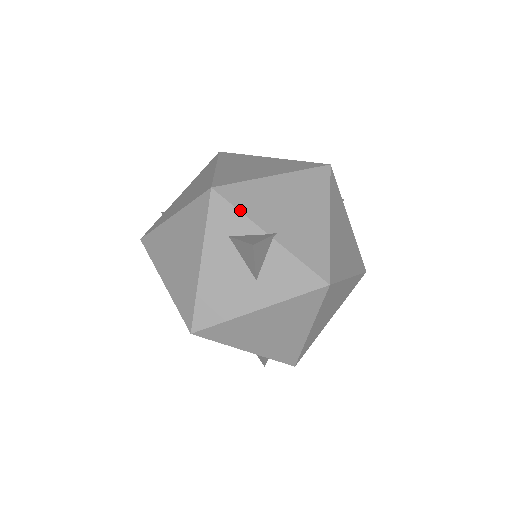
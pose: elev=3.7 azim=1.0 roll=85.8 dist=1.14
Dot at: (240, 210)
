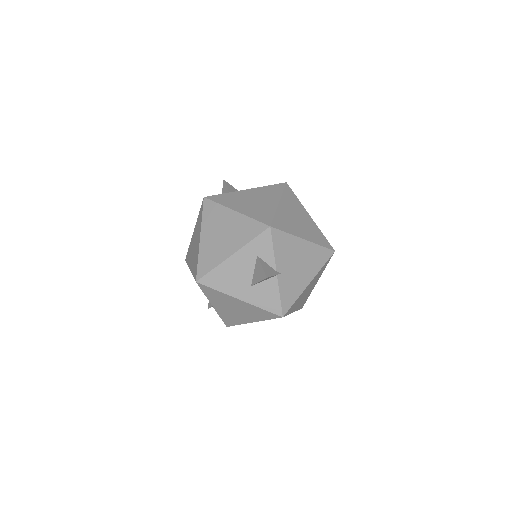
Dot at: (274, 249)
